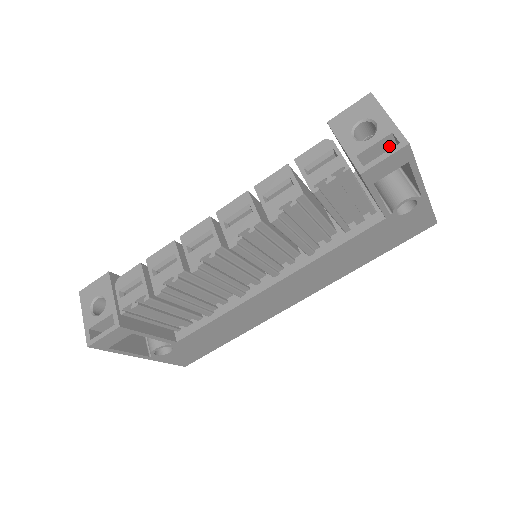
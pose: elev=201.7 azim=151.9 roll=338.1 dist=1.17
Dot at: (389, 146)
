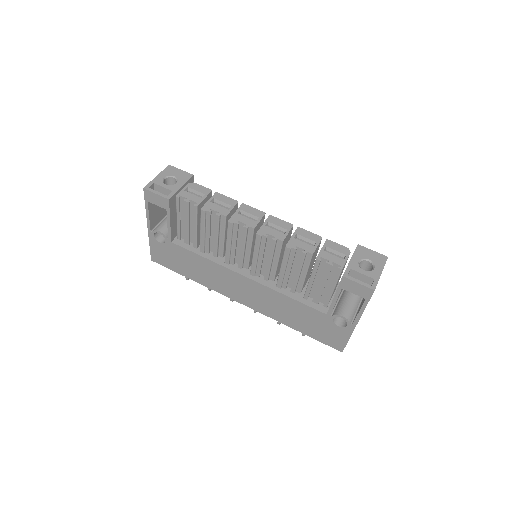
Dot at: (367, 283)
